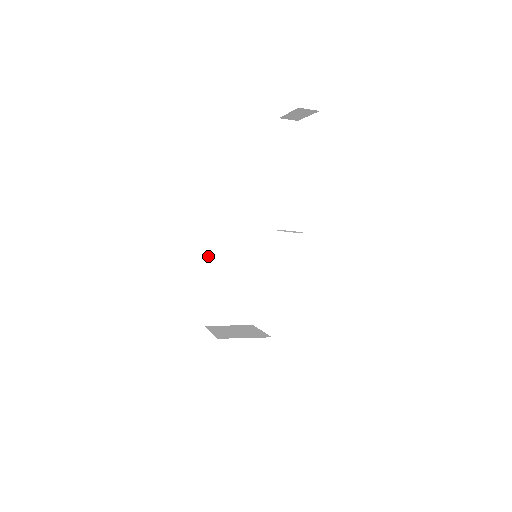
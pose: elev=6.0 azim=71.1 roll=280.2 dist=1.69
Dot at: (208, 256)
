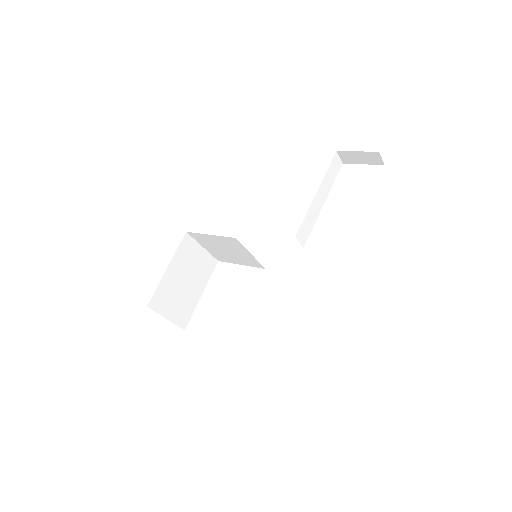
Dot at: (186, 234)
